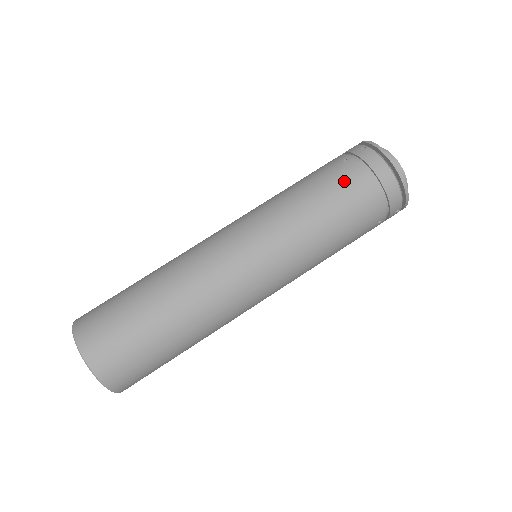
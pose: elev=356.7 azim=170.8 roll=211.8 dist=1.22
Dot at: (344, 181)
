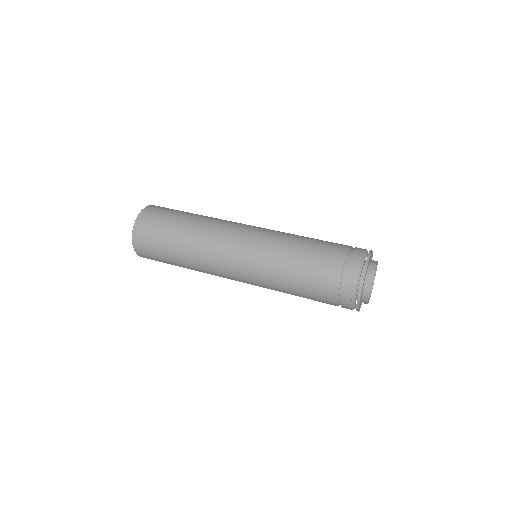
Dot at: (330, 249)
